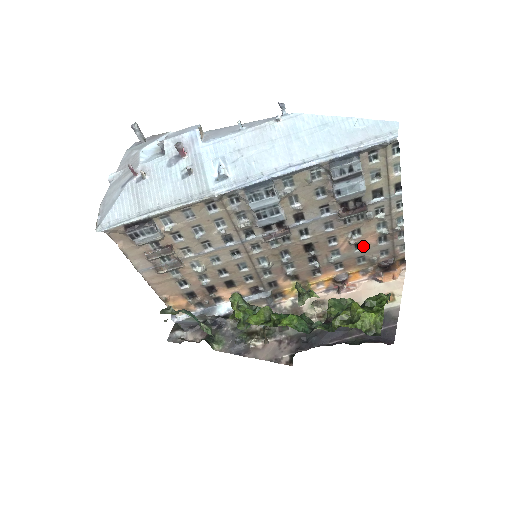
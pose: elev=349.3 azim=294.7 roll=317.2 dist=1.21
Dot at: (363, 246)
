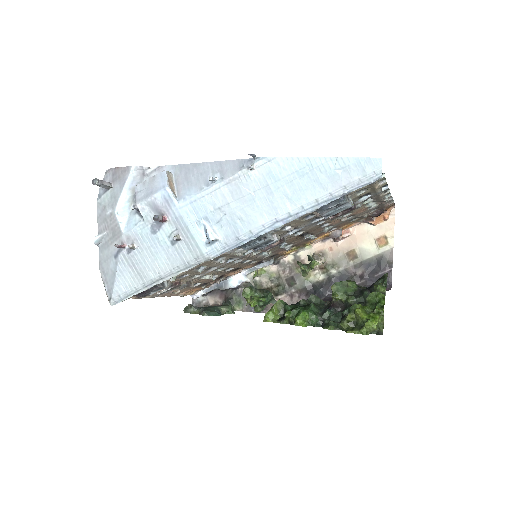
Dot at: (354, 215)
